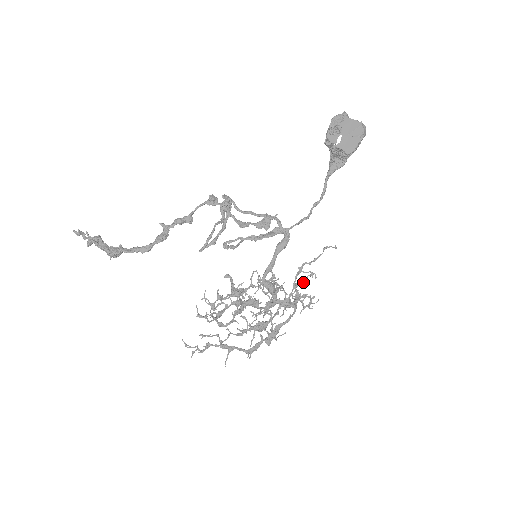
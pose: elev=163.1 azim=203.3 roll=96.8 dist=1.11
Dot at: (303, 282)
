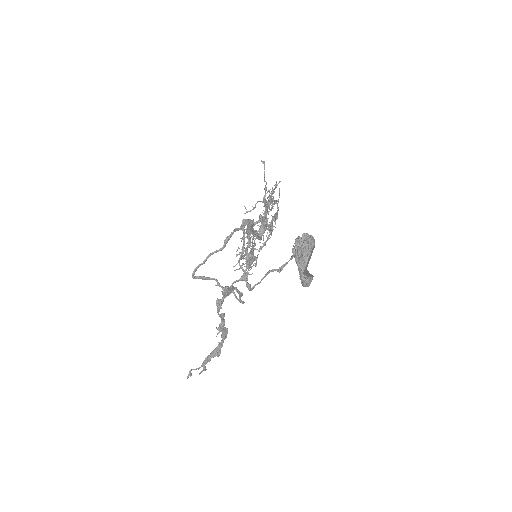
Dot at: (274, 204)
